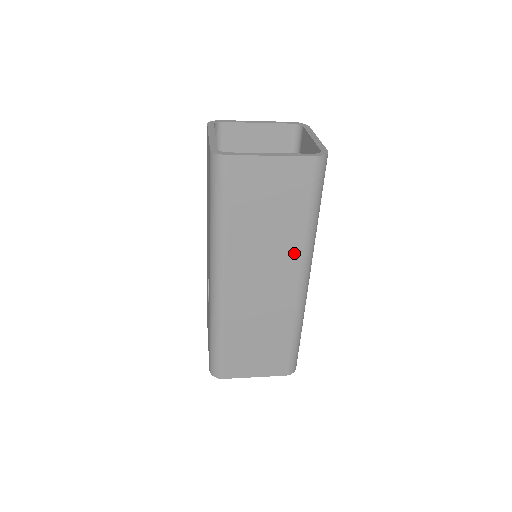
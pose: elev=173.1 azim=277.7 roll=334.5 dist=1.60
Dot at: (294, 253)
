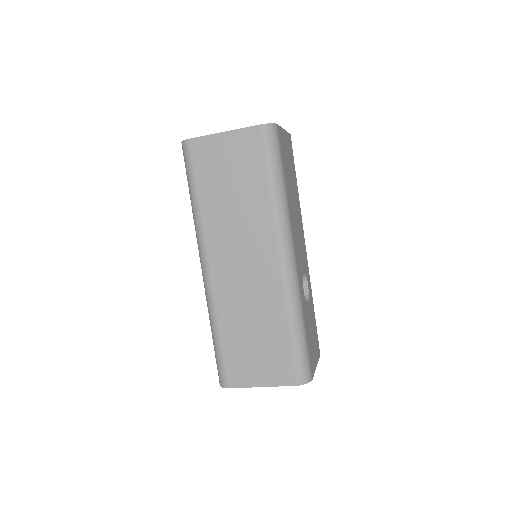
Dot at: (265, 224)
